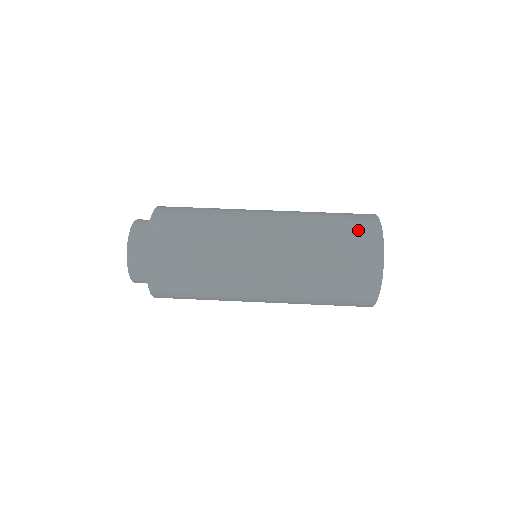
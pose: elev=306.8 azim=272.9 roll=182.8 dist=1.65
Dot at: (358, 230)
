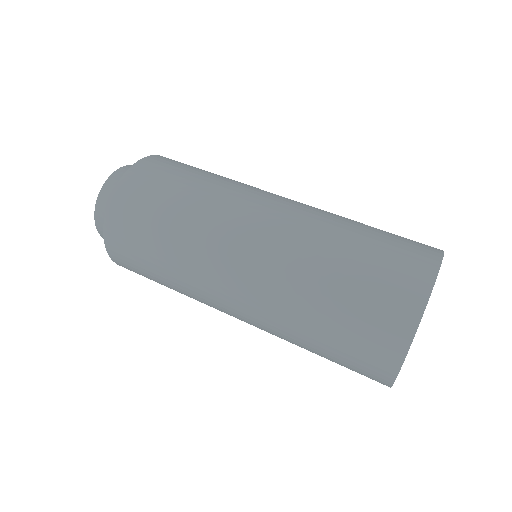
Dot at: (408, 239)
